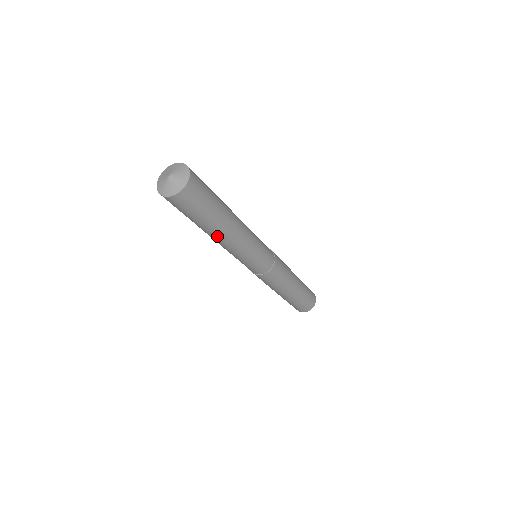
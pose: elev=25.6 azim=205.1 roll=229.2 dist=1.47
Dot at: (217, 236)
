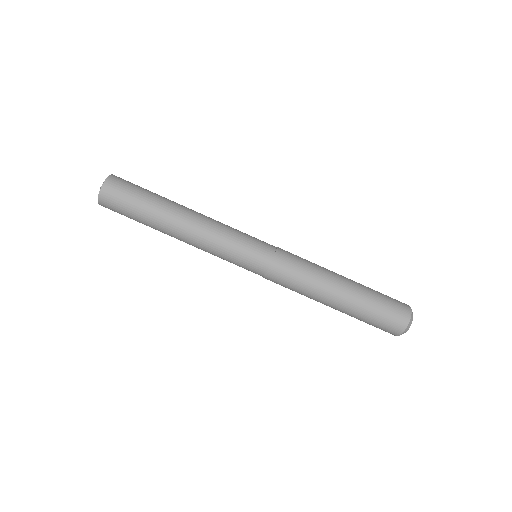
Dot at: (171, 229)
